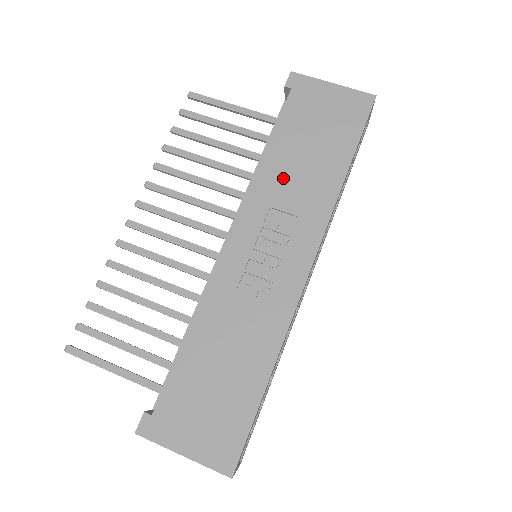
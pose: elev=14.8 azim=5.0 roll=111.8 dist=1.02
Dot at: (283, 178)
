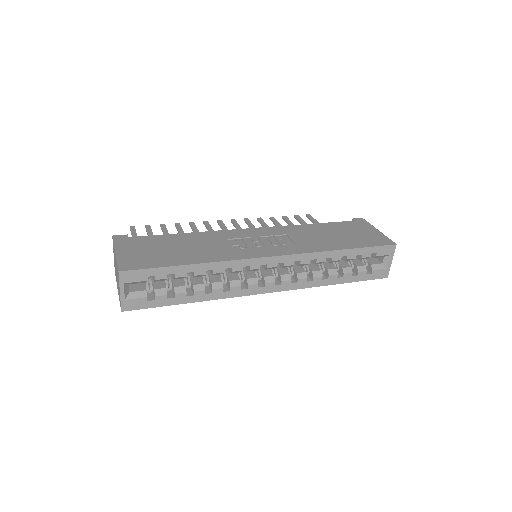
Dot at: (307, 233)
